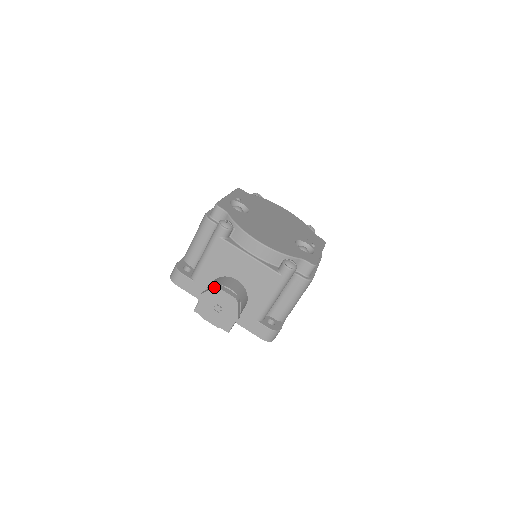
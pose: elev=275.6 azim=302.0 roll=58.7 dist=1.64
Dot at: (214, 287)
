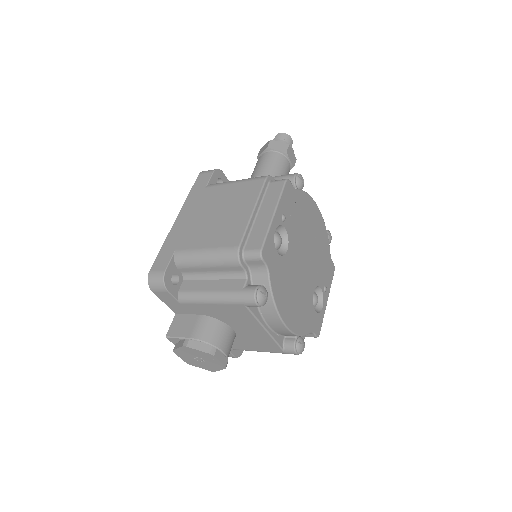
Dot at: (209, 353)
